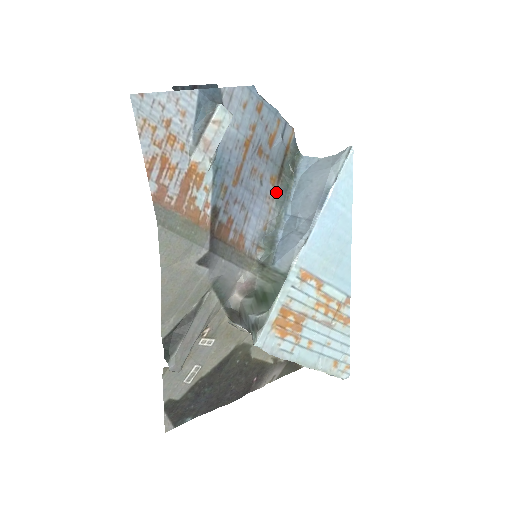
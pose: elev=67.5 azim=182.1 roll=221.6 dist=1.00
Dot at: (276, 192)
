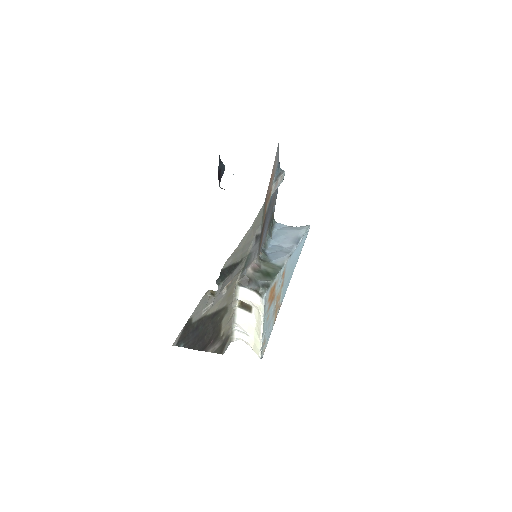
Dot at: (267, 231)
